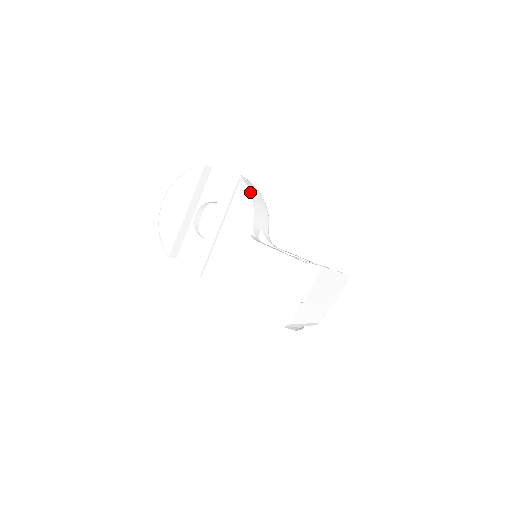
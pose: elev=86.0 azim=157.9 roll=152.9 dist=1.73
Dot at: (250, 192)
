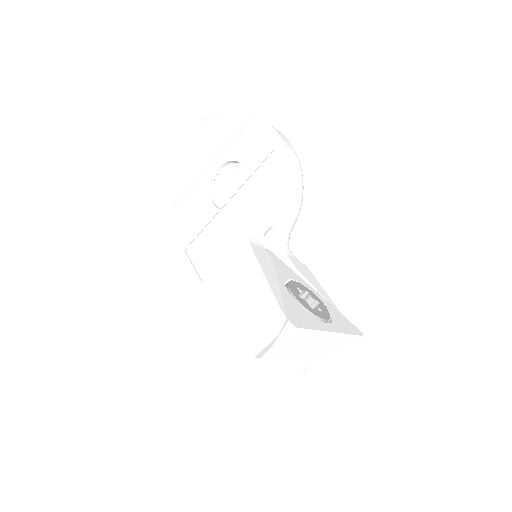
Dot at: (278, 173)
